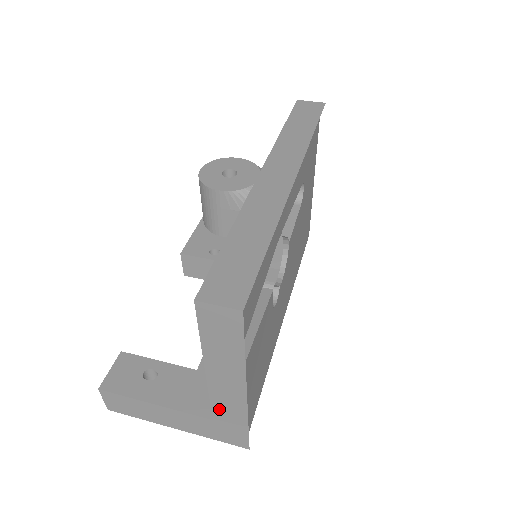
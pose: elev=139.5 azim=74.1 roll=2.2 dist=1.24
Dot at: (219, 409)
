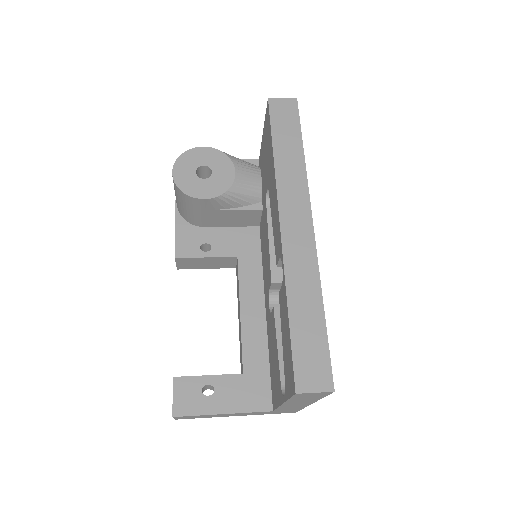
Dot at: (282, 409)
